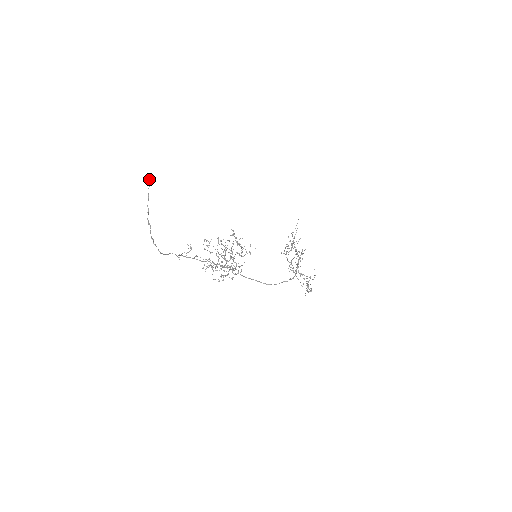
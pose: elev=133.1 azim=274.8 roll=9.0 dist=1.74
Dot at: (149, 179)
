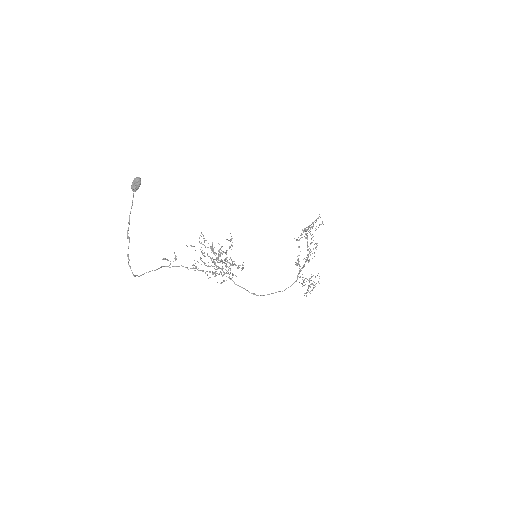
Dot at: (134, 185)
